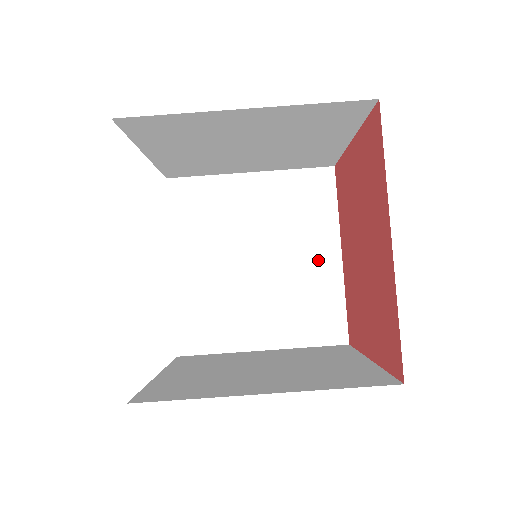
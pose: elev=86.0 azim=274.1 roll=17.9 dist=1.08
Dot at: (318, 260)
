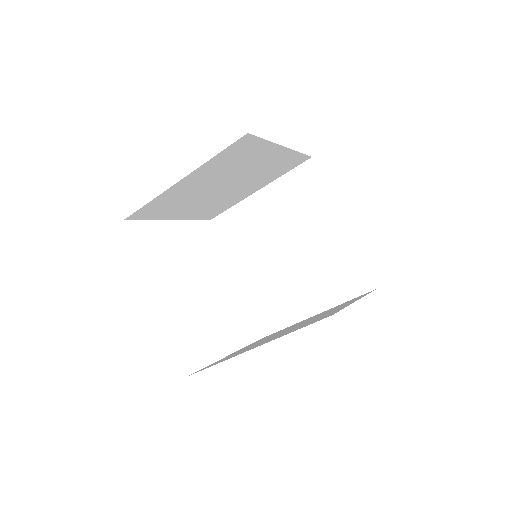
Dot at: (328, 233)
